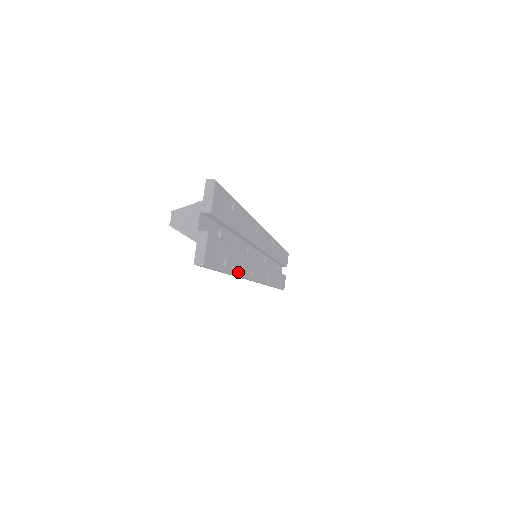
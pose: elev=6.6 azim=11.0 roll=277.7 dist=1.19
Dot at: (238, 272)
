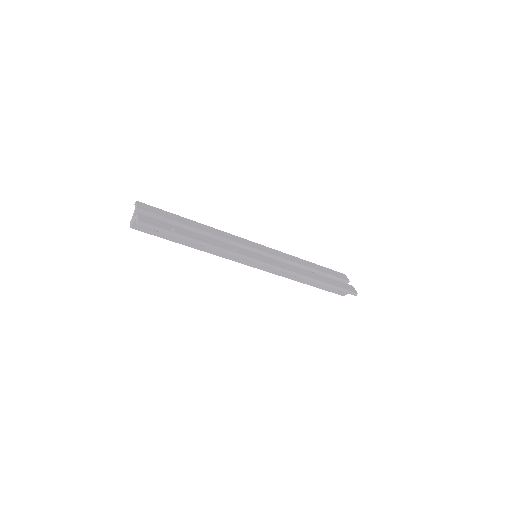
Dot at: (202, 241)
